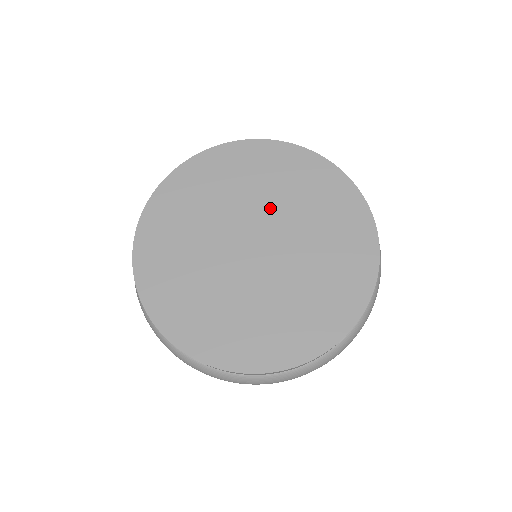
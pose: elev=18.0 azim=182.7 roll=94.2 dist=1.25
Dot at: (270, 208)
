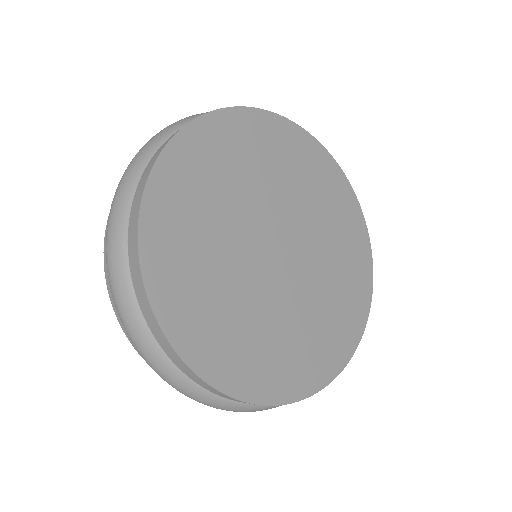
Dot at: (291, 205)
